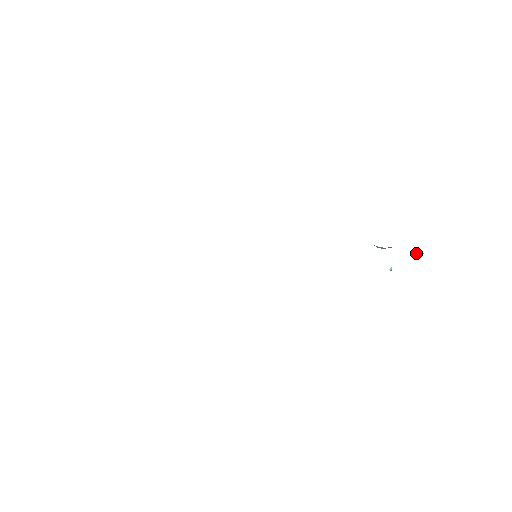
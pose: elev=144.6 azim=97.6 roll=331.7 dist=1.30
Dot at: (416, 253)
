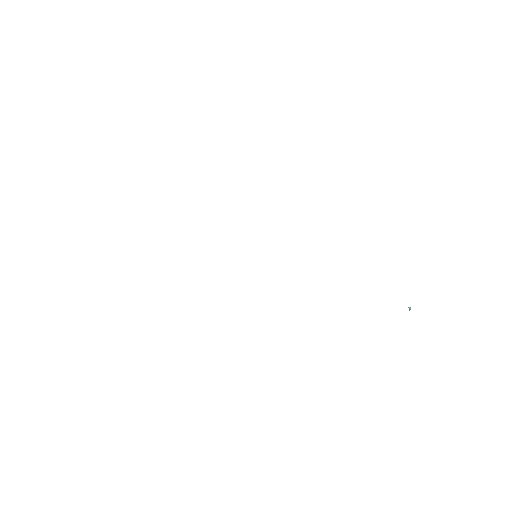
Dot at: occluded
